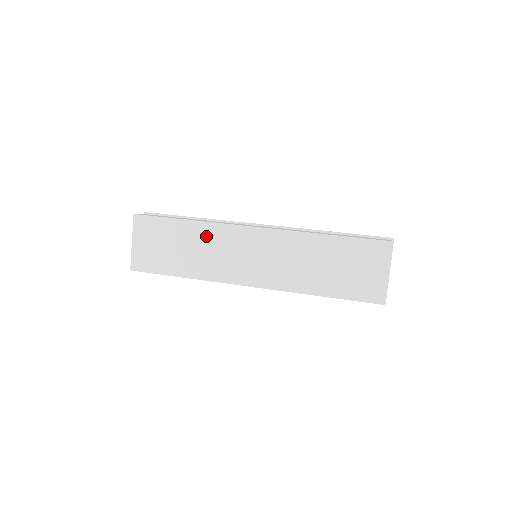
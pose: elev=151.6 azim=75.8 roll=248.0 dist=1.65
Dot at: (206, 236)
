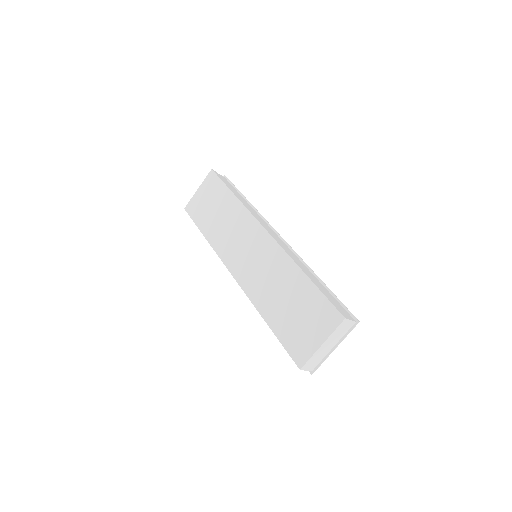
Dot at: (235, 215)
